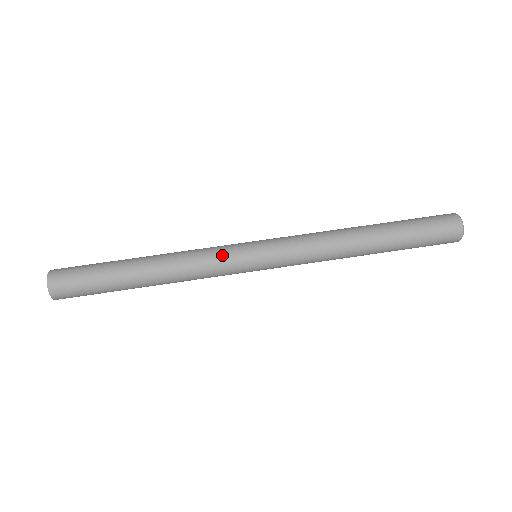
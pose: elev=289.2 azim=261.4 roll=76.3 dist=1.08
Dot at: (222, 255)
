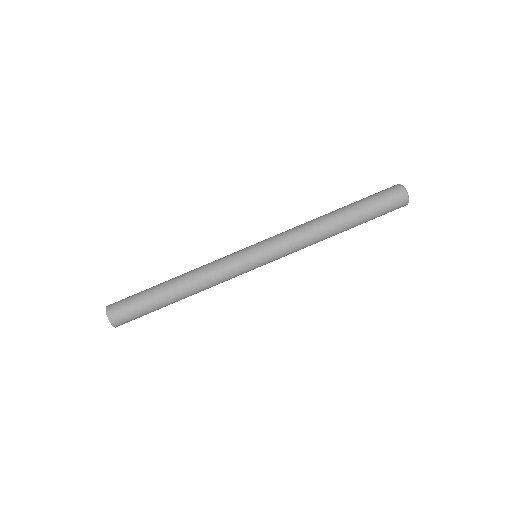
Dot at: (235, 273)
